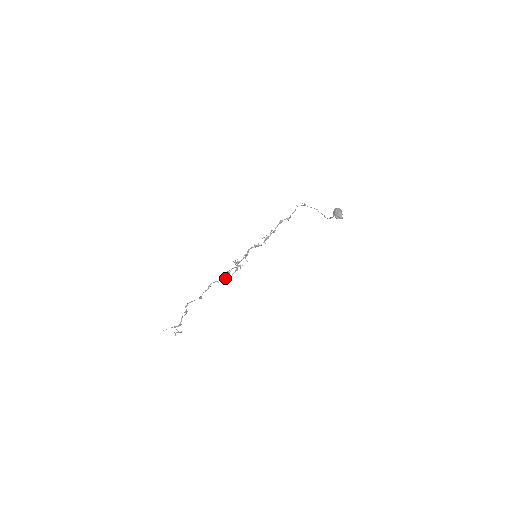
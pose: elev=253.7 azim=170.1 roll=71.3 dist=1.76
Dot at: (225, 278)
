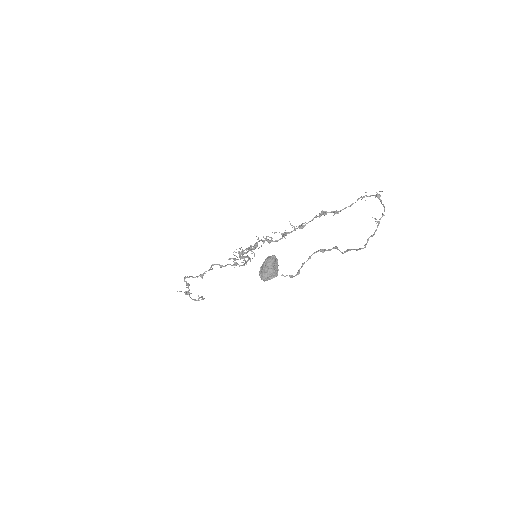
Dot at: occluded
